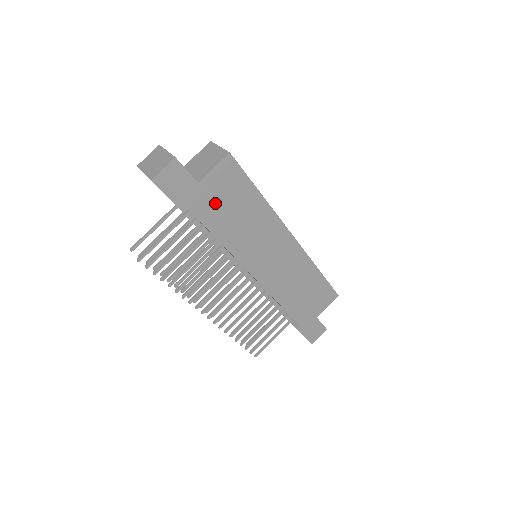
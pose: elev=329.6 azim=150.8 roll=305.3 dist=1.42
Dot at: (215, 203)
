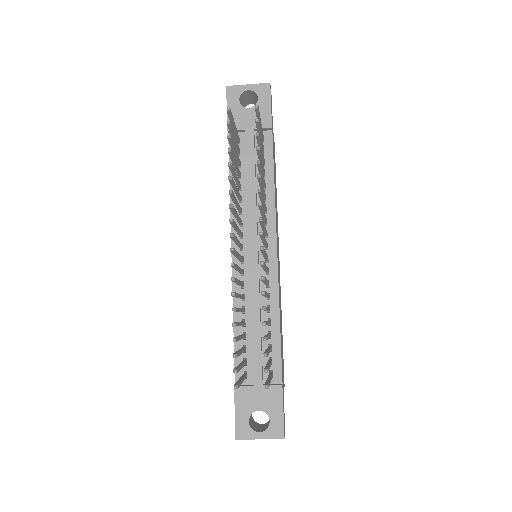
Dot at: occluded
